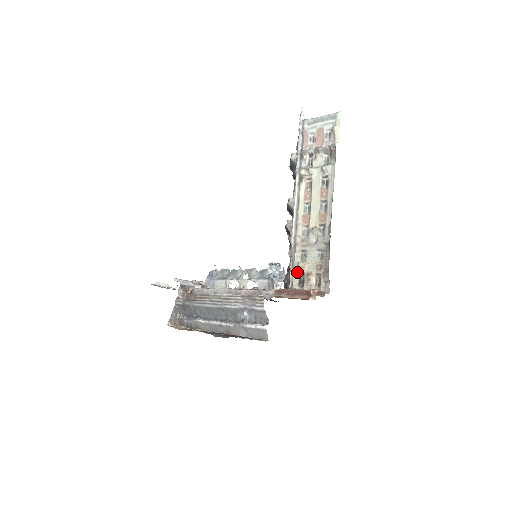
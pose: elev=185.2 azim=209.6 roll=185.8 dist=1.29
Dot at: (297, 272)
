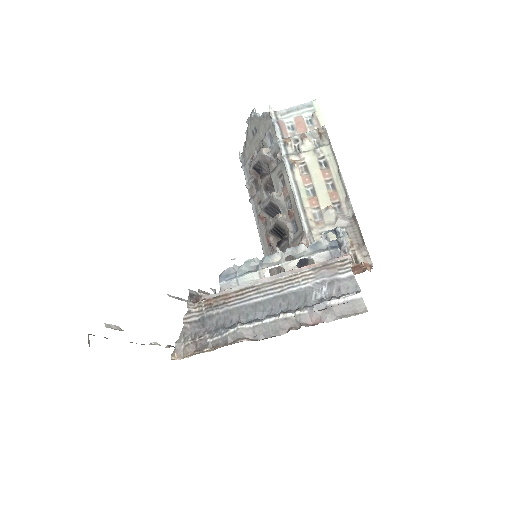
Dot at: occluded
